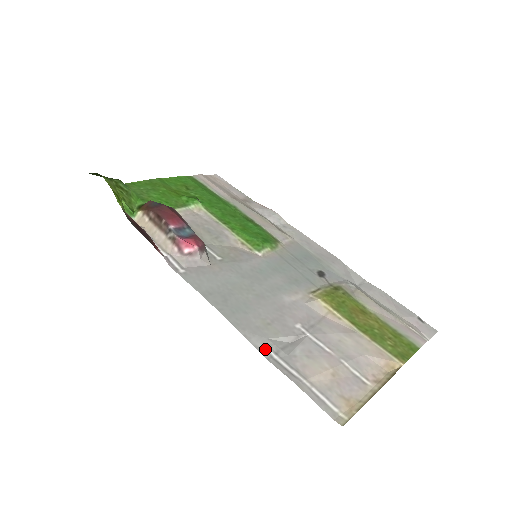
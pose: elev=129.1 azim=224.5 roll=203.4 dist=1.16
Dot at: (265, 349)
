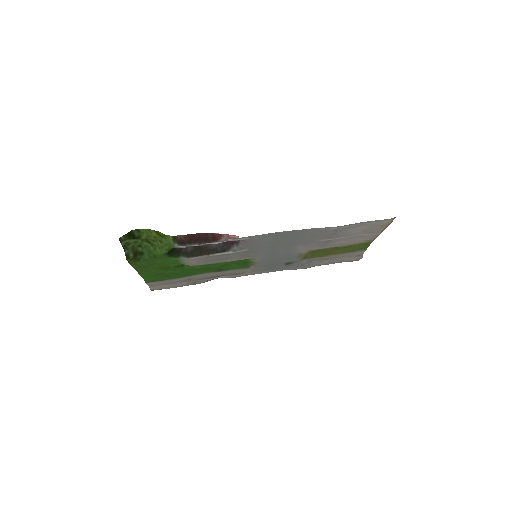
Dot at: (332, 228)
